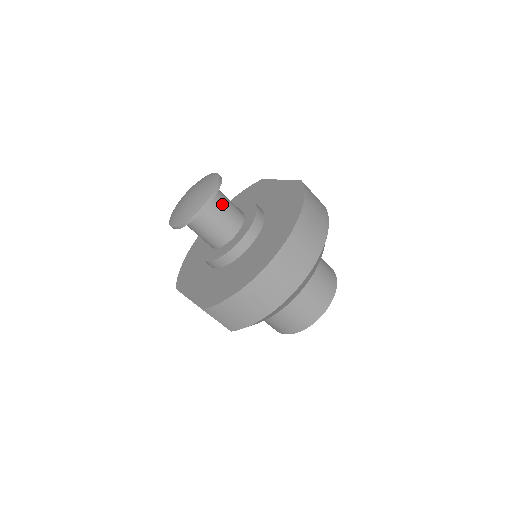
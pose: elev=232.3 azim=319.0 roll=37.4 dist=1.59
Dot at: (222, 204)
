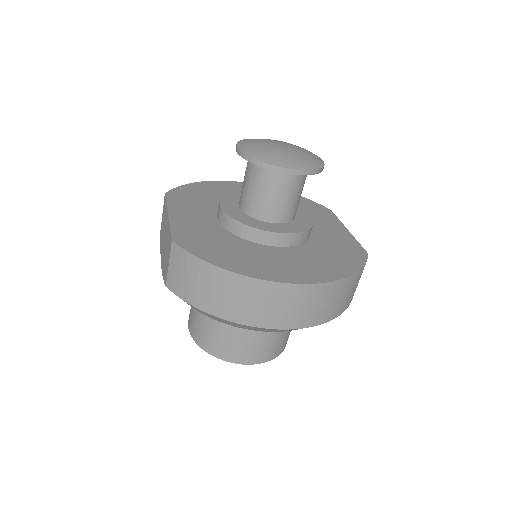
Dot at: (297, 187)
